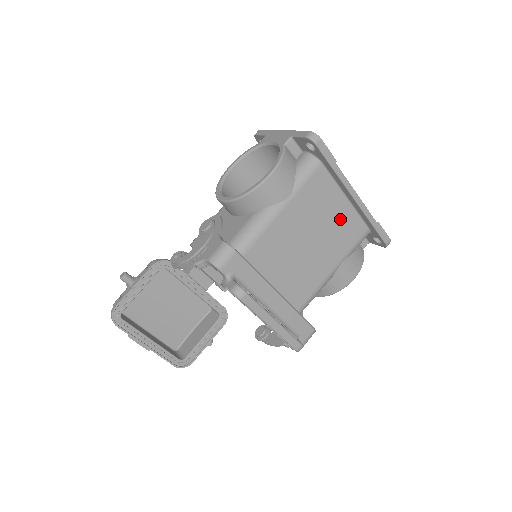
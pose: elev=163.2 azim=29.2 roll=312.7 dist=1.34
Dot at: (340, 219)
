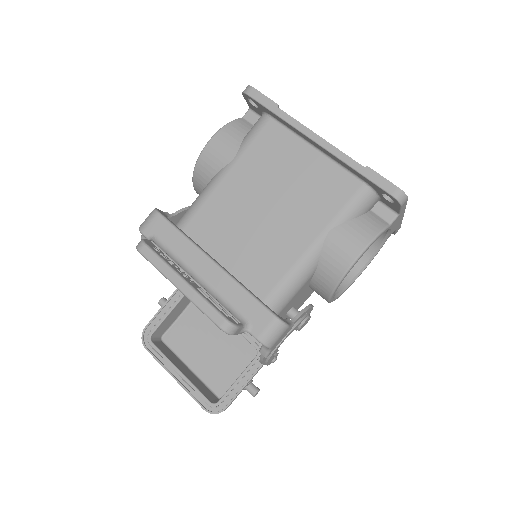
Dot at: (311, 175)
